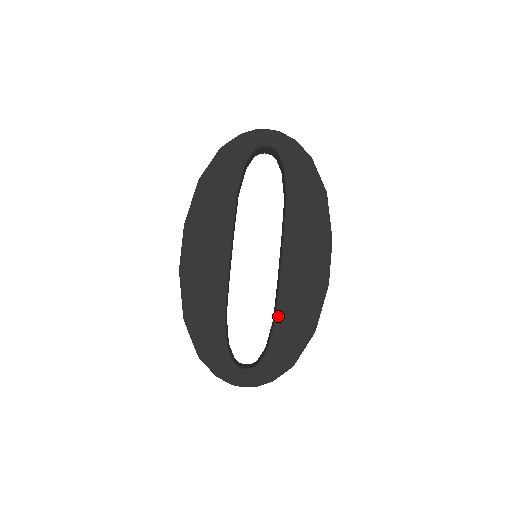
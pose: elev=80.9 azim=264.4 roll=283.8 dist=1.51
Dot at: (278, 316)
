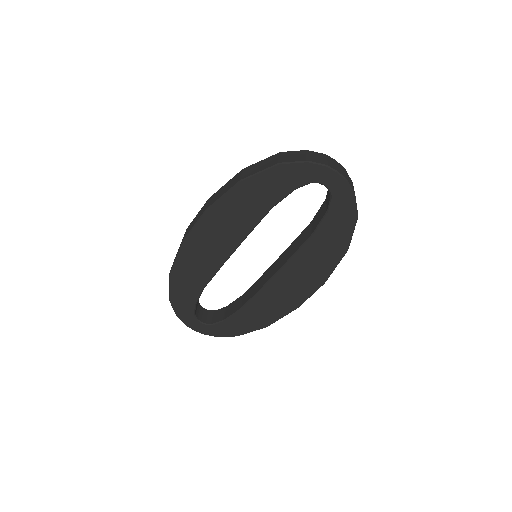
Dot at: (246, 307)
